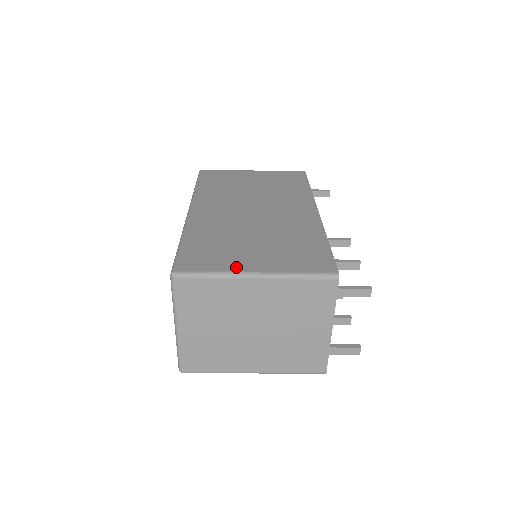
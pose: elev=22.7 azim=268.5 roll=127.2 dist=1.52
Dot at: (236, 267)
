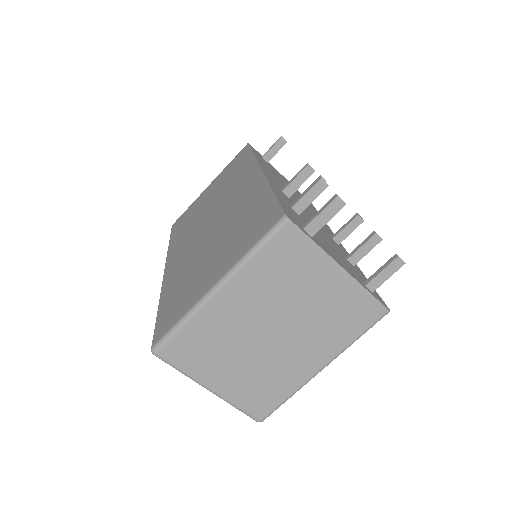
Dot at: (198, 296)
